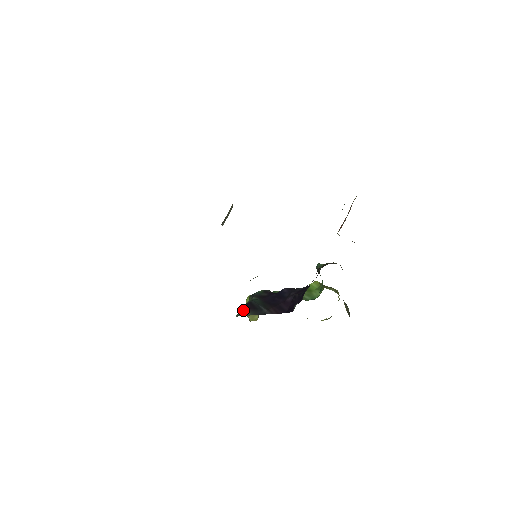
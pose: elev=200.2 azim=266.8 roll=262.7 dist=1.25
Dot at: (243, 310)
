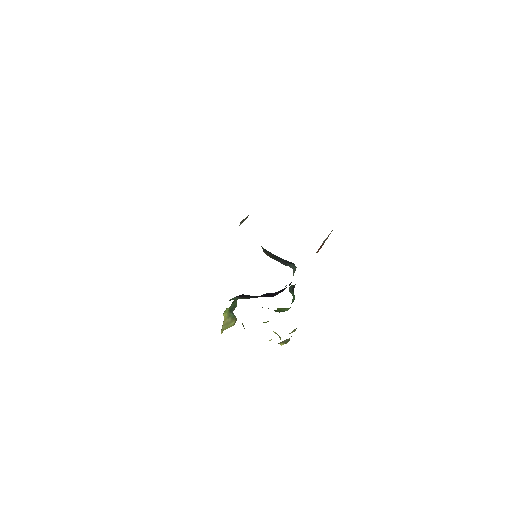
Dot at: (235, 297)
